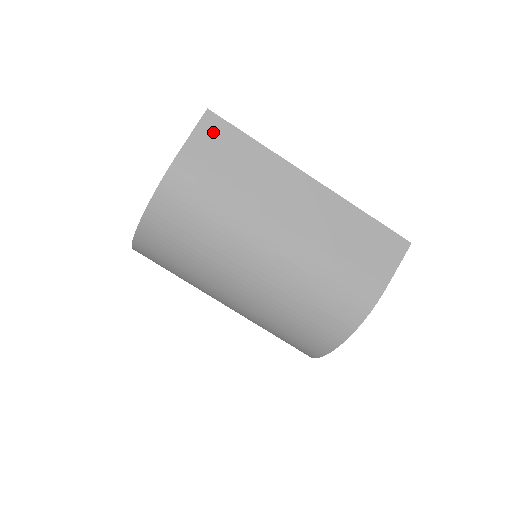
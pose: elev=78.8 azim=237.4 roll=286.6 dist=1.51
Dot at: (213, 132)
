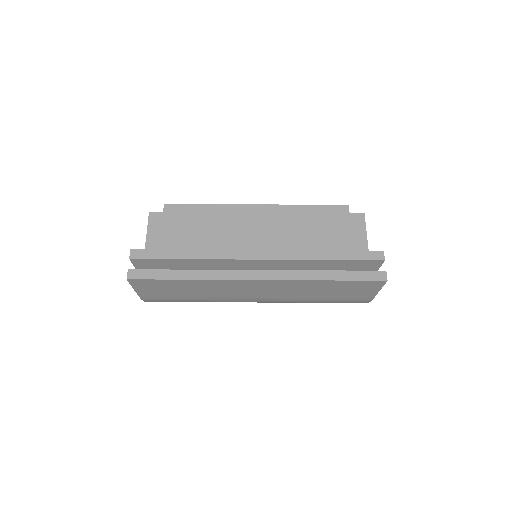
Dot at: (148, 286)
